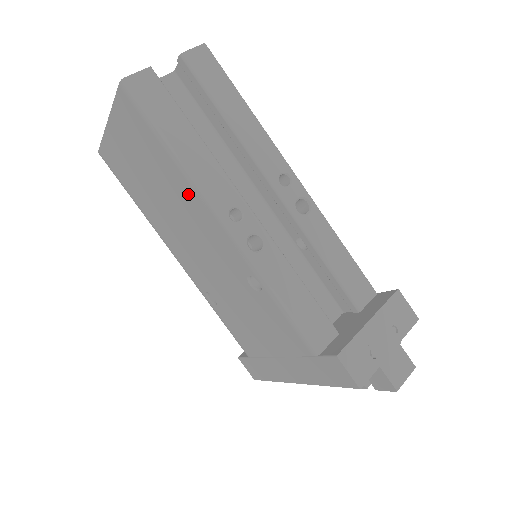
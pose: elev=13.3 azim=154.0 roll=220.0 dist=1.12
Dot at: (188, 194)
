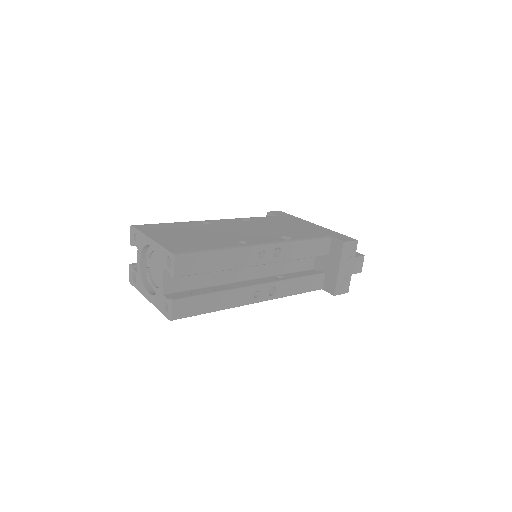
Dot at: occluded
